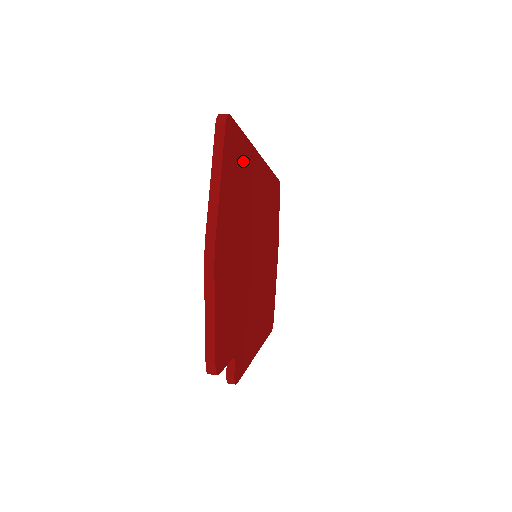
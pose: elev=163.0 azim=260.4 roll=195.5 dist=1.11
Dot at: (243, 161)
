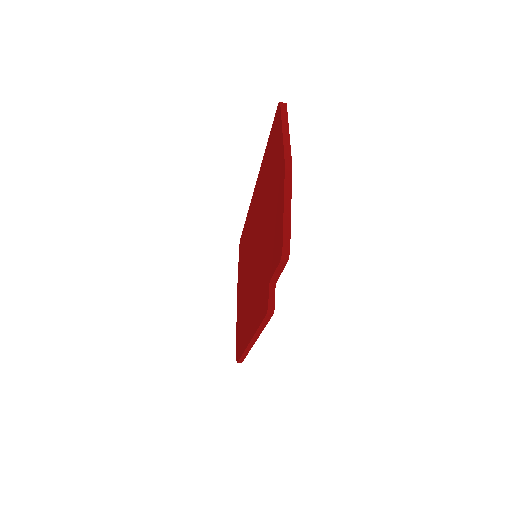
Dot at: occluded
